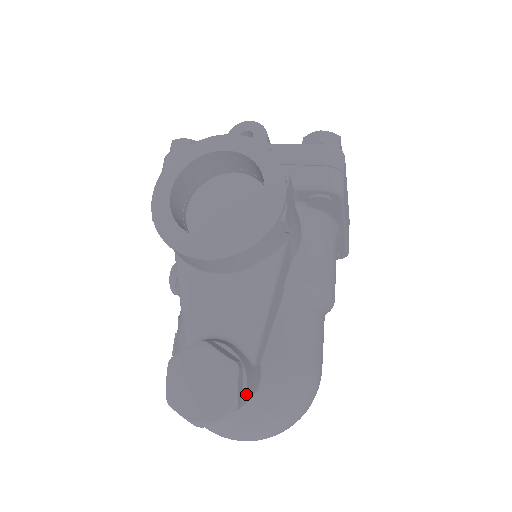
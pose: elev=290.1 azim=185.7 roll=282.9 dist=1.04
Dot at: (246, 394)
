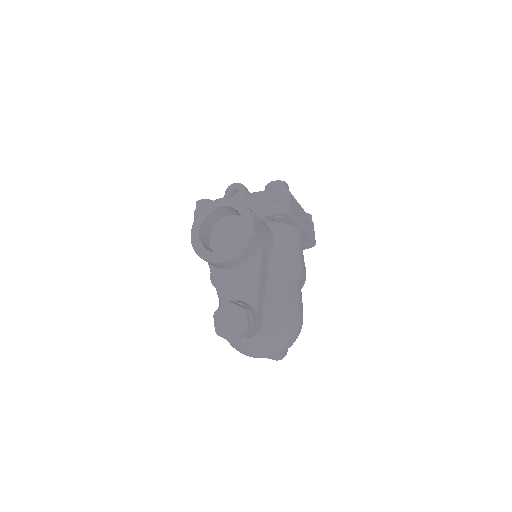
Dot at: (253, 324)
